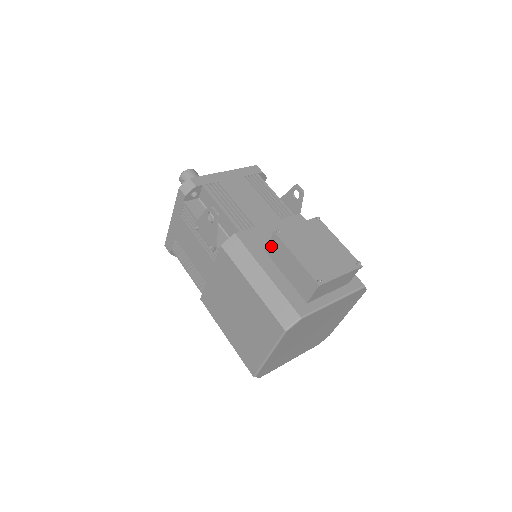
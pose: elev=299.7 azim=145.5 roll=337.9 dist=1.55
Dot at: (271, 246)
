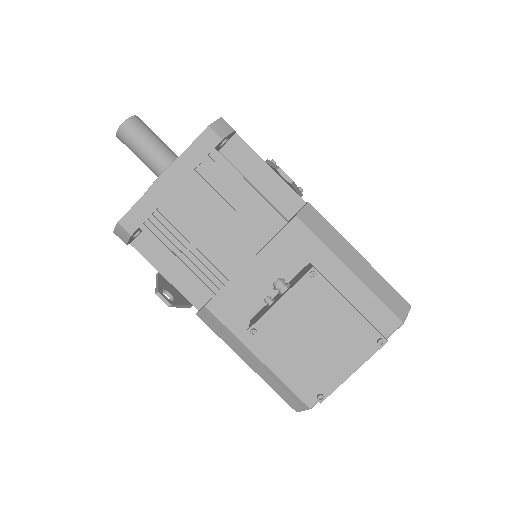
Dot at: occluded
